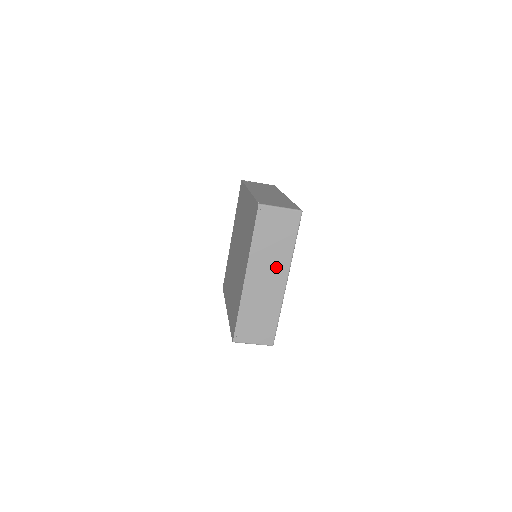
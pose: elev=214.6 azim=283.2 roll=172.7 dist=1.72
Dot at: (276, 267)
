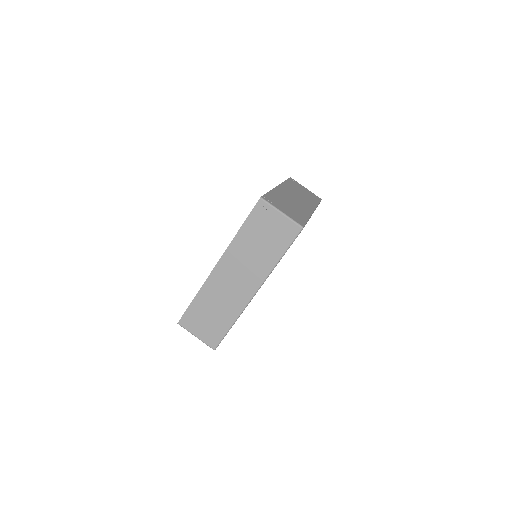
Dot at: (304, 200)
